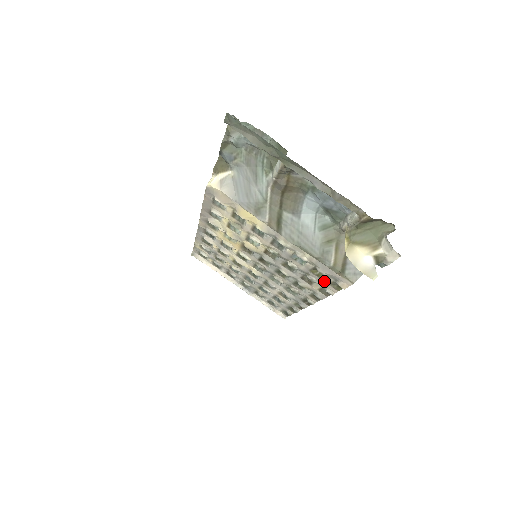
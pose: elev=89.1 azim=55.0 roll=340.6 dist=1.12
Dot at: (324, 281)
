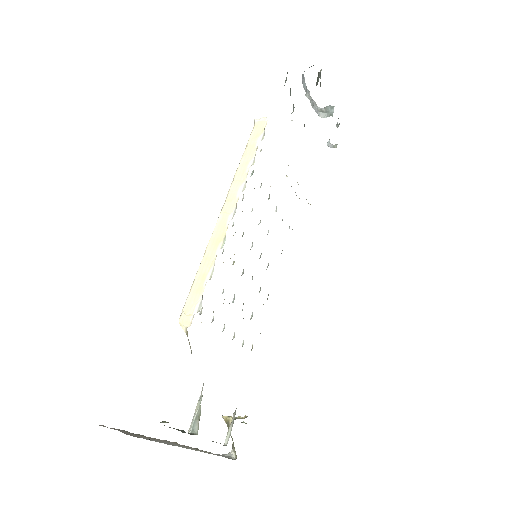
Dot at: occluded
